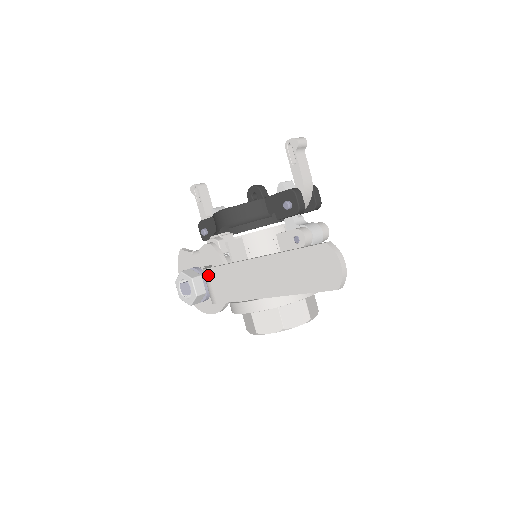
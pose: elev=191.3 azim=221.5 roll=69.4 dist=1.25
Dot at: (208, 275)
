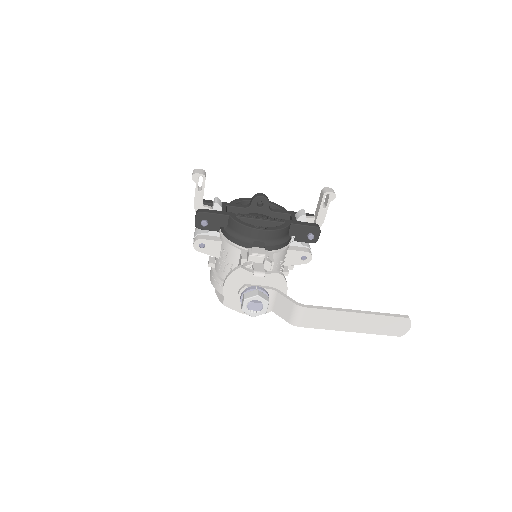
Dot at: (304, 311)
